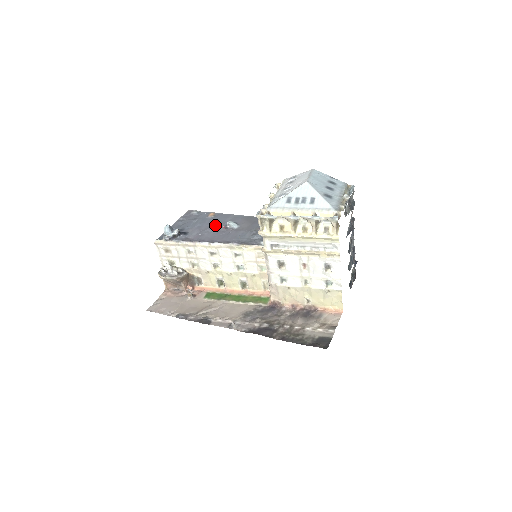
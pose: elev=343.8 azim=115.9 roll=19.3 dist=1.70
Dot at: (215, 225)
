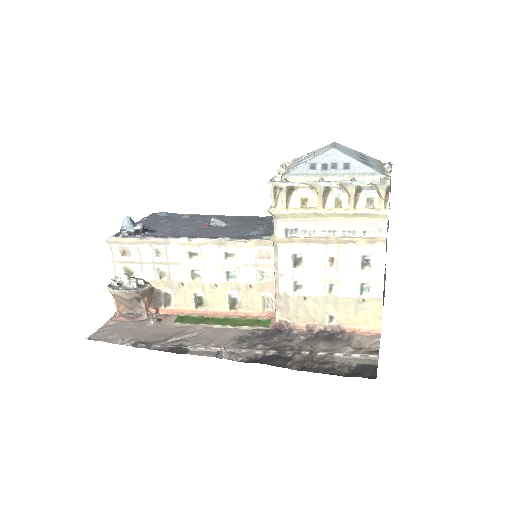
Dot at: (193, 223)
